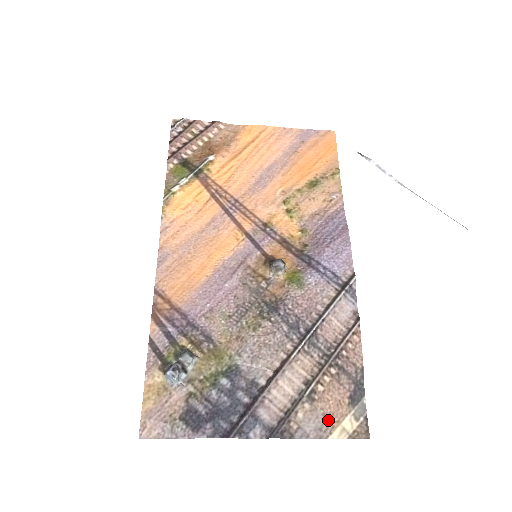
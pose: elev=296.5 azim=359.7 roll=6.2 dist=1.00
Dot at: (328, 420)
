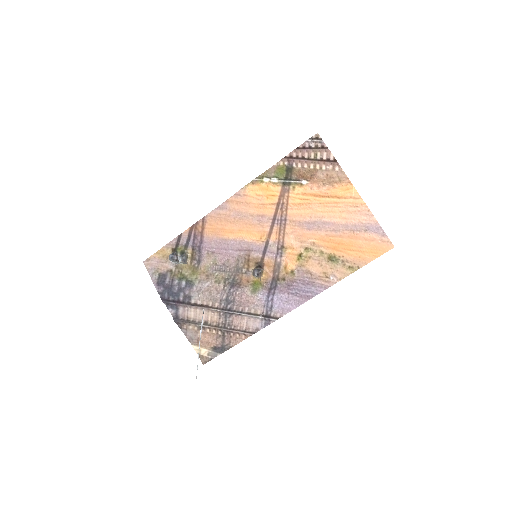
Dot at: (198, 341)
